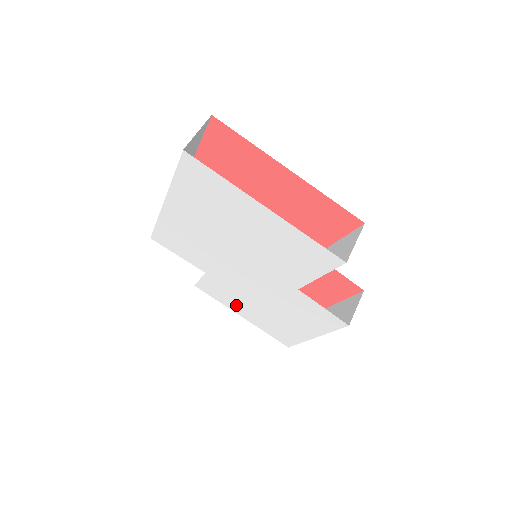
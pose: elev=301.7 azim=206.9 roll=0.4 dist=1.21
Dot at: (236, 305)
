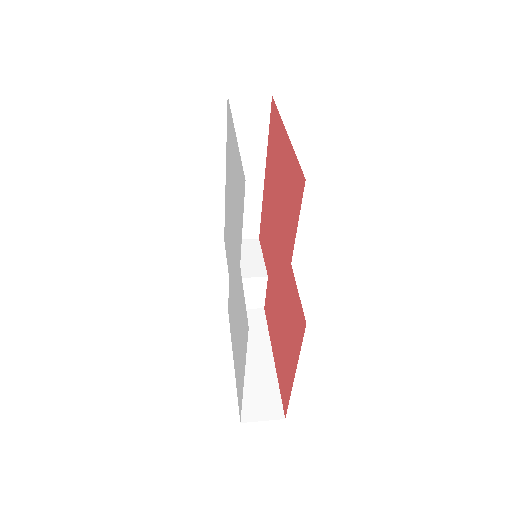
Dot at: occluded
